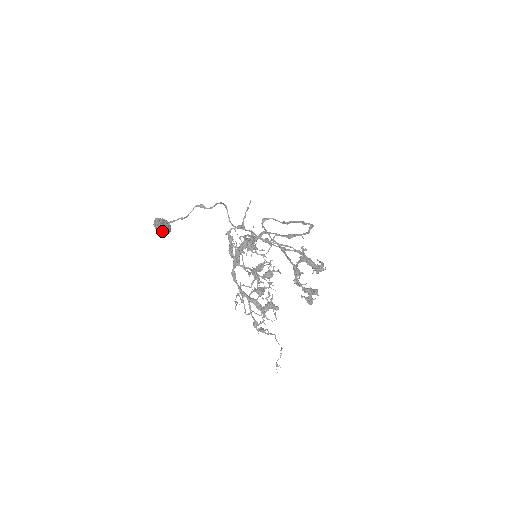
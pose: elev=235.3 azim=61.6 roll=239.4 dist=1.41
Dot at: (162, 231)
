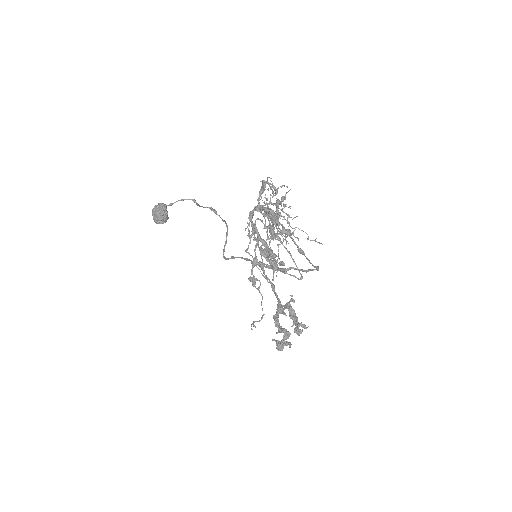
Dot at: (160, 213)
